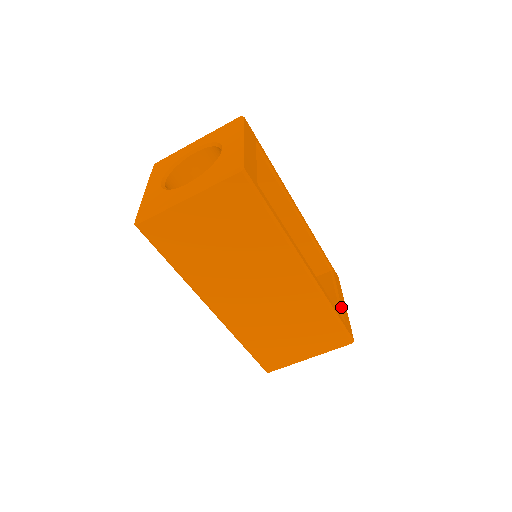
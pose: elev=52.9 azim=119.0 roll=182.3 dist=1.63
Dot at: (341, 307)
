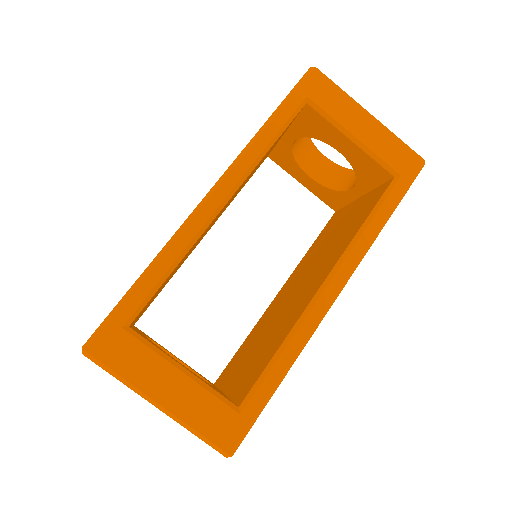
Dot at: (375, 156)
